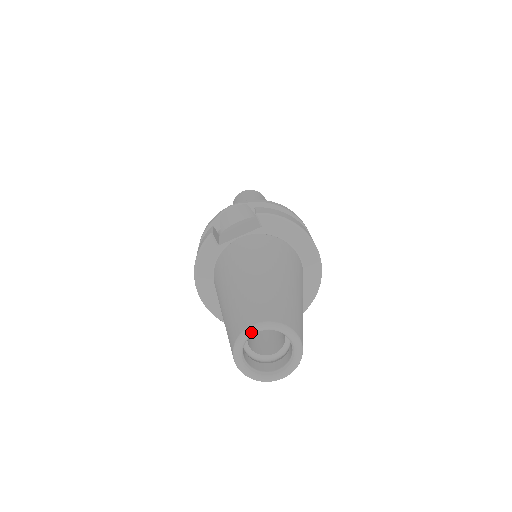
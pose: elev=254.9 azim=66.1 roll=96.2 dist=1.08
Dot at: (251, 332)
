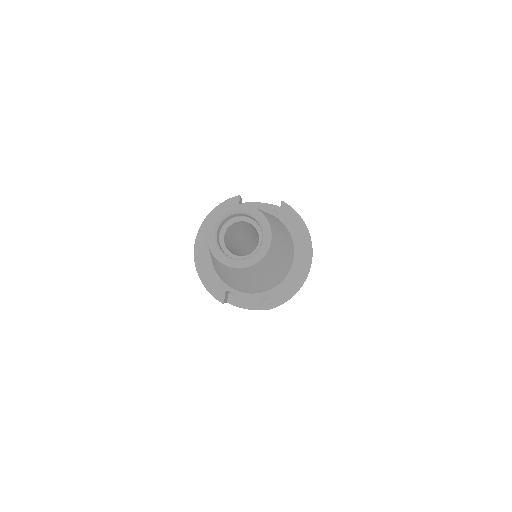
Dot at: (238, 208)
